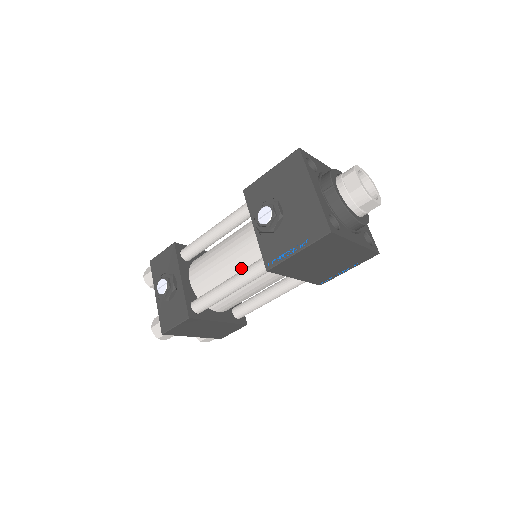
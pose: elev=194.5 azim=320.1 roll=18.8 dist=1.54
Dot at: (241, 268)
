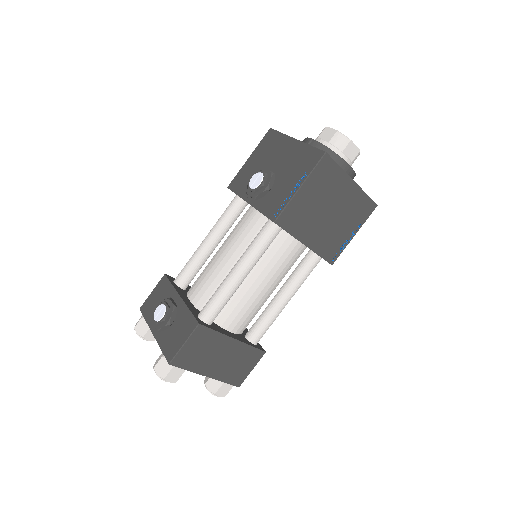
Dot at: occluded
